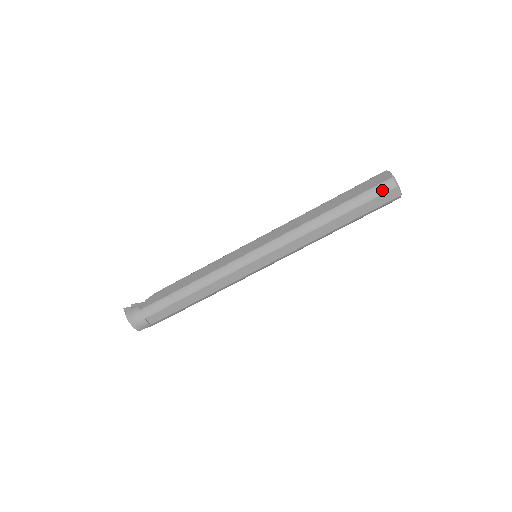
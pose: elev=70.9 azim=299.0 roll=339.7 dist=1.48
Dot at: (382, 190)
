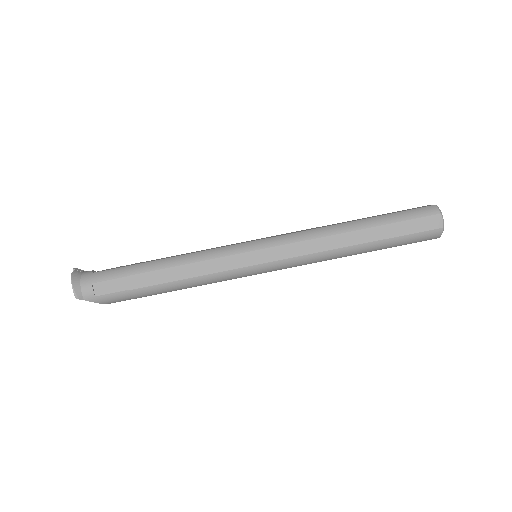
Dot at: (422, 213)
